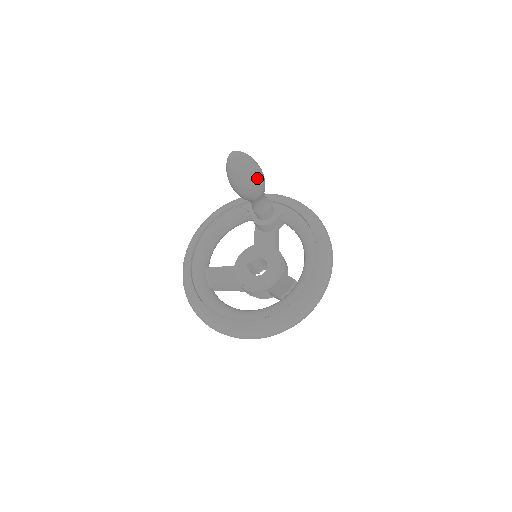
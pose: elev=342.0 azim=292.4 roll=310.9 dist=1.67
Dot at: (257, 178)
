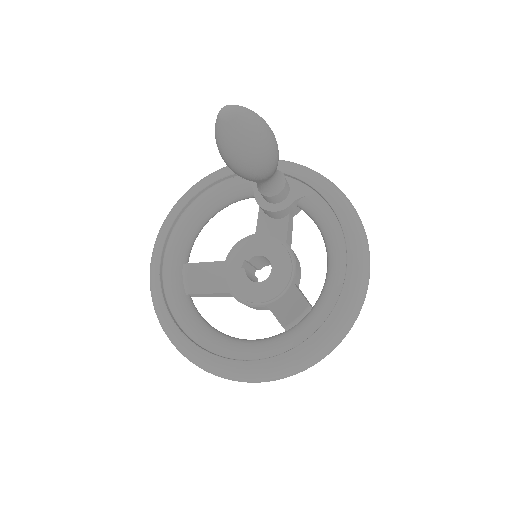
Dot at: (265, 152)
